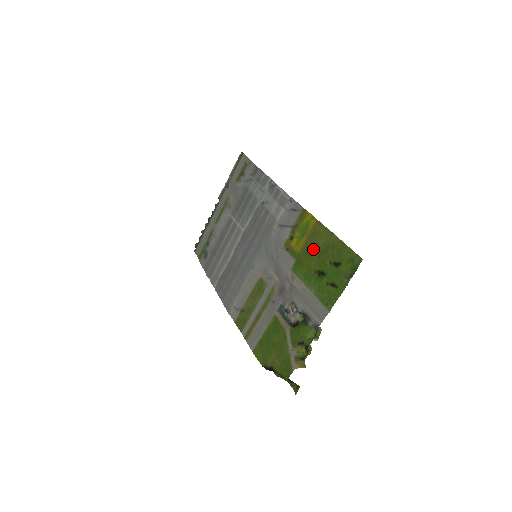
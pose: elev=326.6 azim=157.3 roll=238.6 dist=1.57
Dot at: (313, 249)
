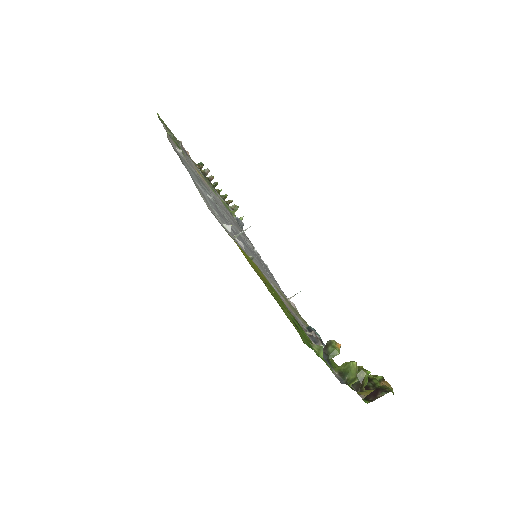
Dot at: occluded
